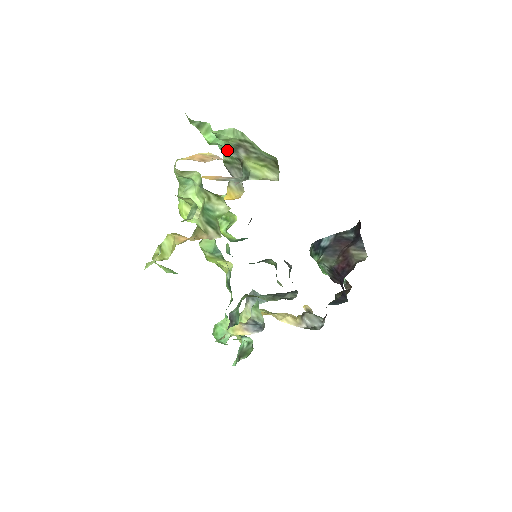
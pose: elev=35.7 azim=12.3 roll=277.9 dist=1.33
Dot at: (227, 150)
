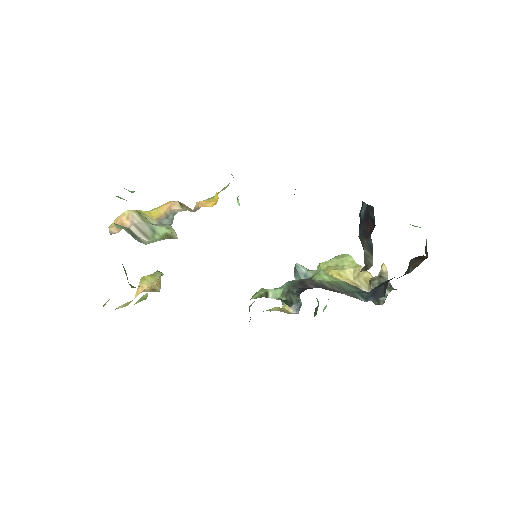
Dot at: occluded
